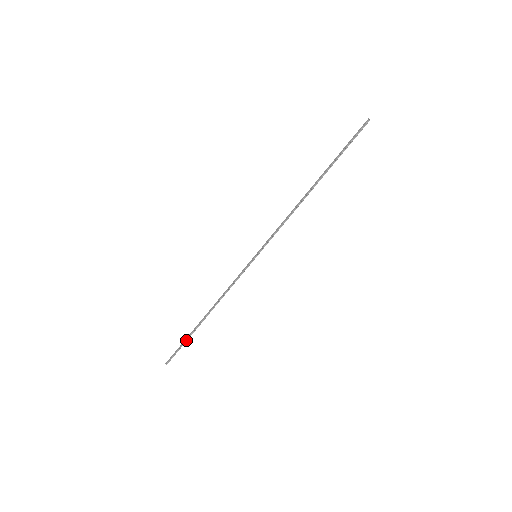
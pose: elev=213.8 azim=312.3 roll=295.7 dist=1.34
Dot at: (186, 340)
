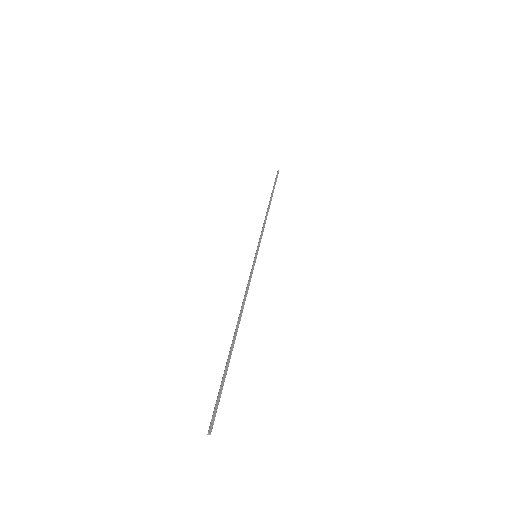
Dot at: (224, 375)
